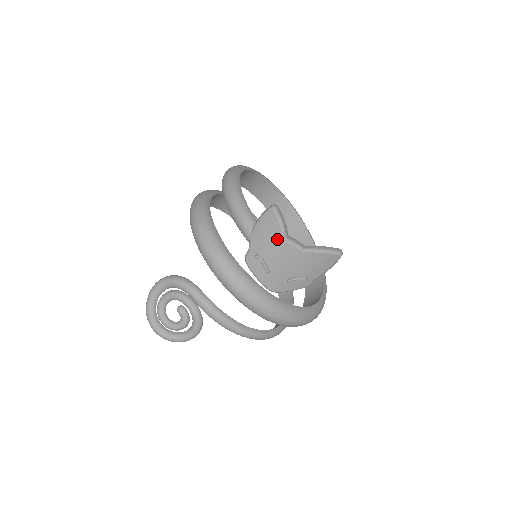
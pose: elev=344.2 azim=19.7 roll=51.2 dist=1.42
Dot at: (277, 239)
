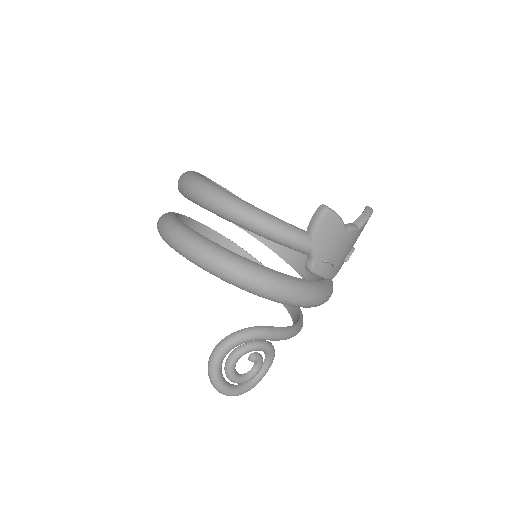
Dot at: (340, 235)
